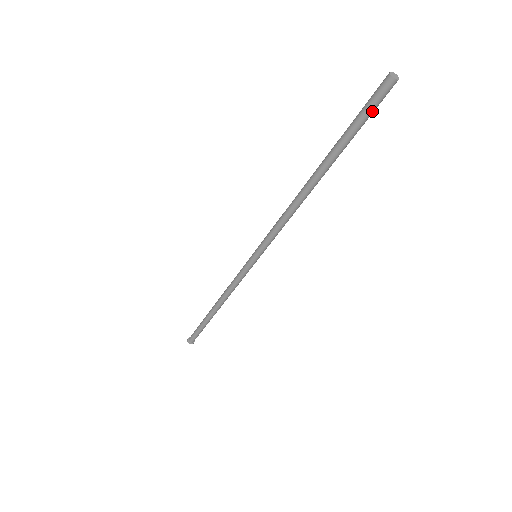
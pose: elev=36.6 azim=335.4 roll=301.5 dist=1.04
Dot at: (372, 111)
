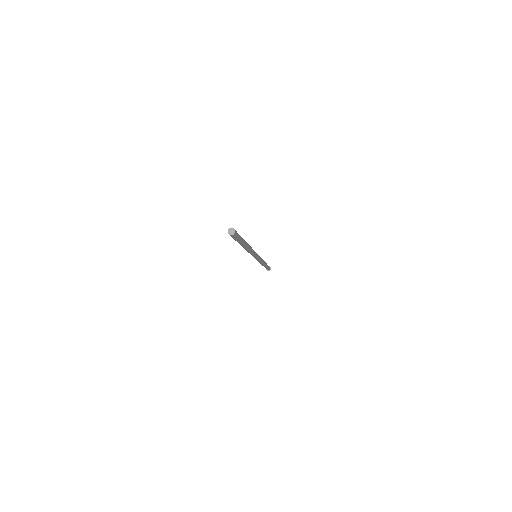
Dot at: (237, 239)
